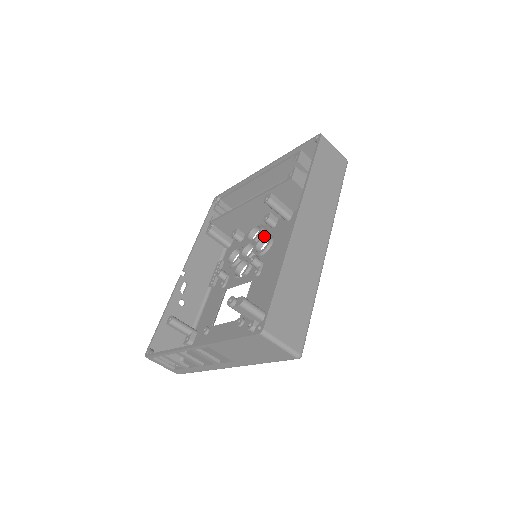
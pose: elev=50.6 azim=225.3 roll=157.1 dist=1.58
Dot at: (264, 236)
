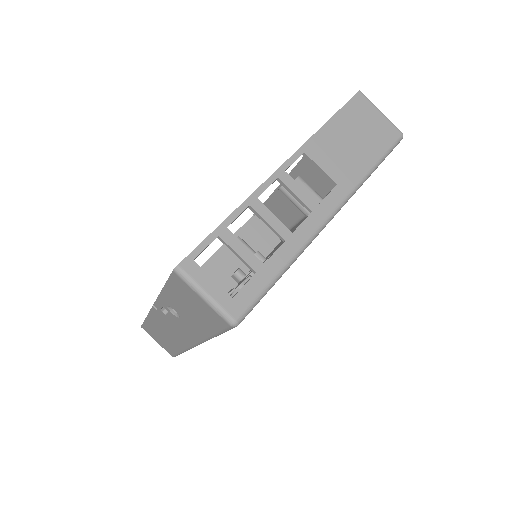
Dot at: occluded
